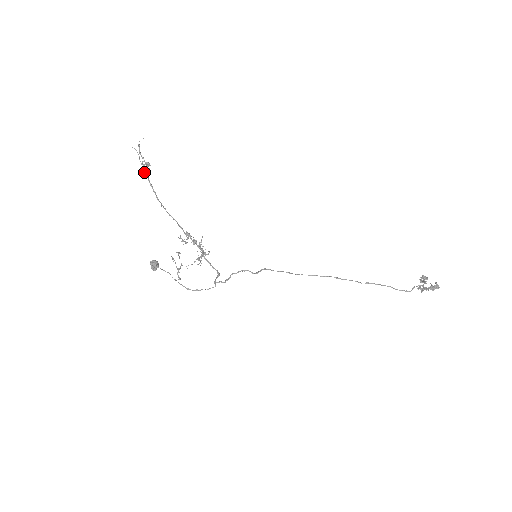
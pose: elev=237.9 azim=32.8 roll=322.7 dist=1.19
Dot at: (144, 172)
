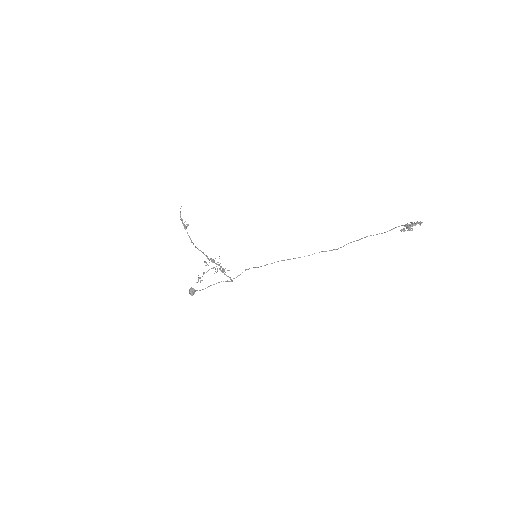
Dot at: (185, 229)
